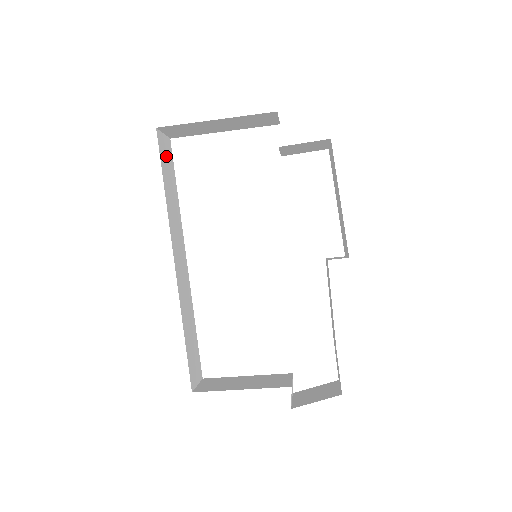
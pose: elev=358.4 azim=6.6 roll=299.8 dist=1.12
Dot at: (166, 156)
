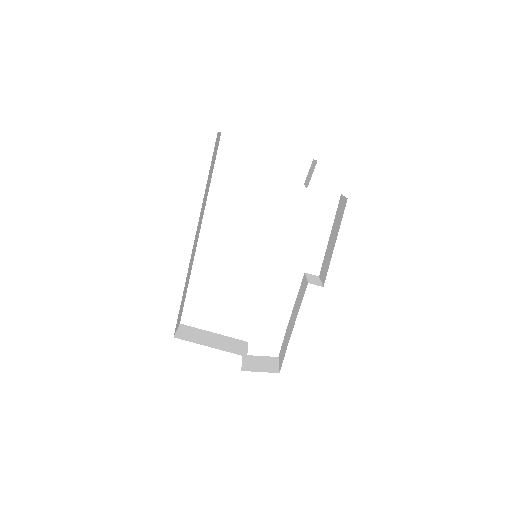
Dot at: (215, 152)
